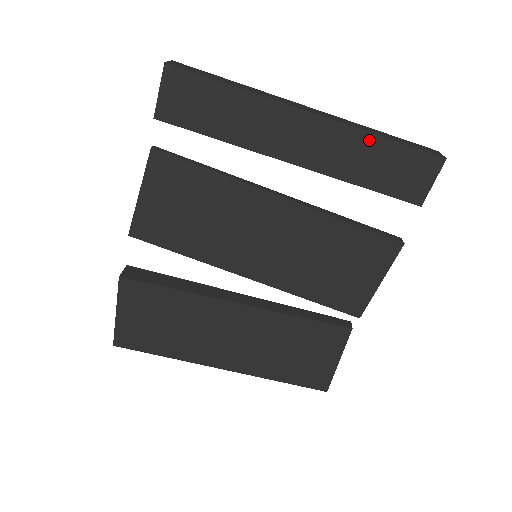
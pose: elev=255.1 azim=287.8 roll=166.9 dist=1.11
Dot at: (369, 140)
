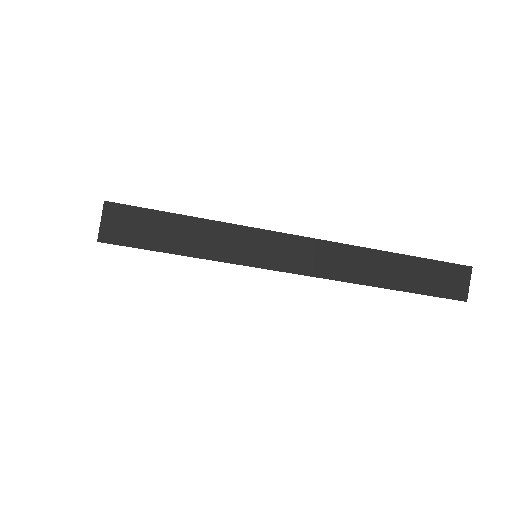
Dot at: (372, 286)
